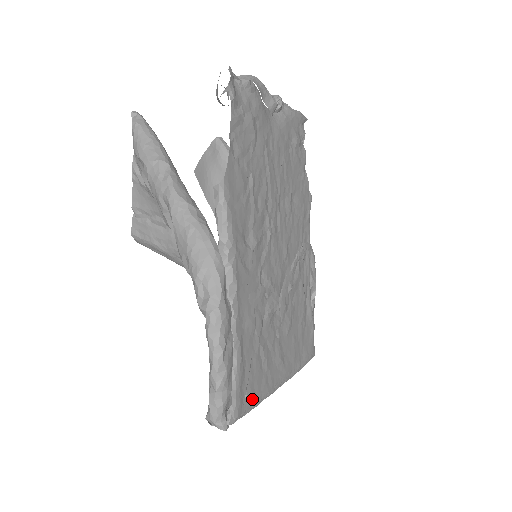
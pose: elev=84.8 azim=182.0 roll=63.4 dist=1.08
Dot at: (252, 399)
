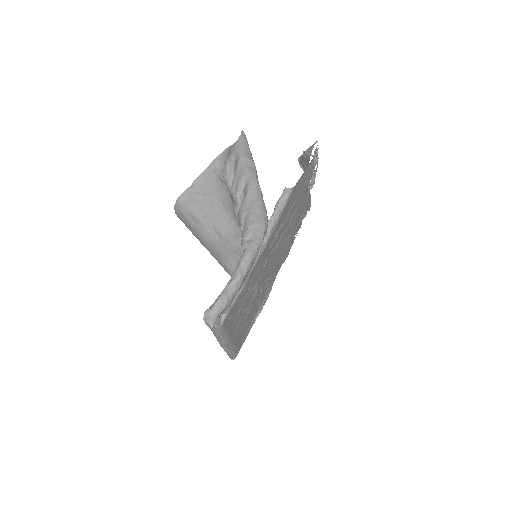
Dot at: (227, 327)
